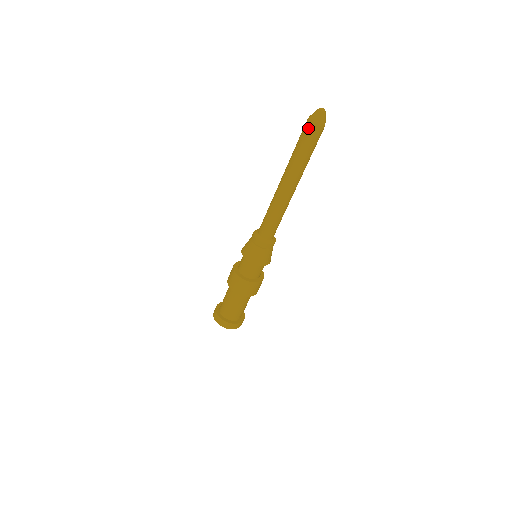
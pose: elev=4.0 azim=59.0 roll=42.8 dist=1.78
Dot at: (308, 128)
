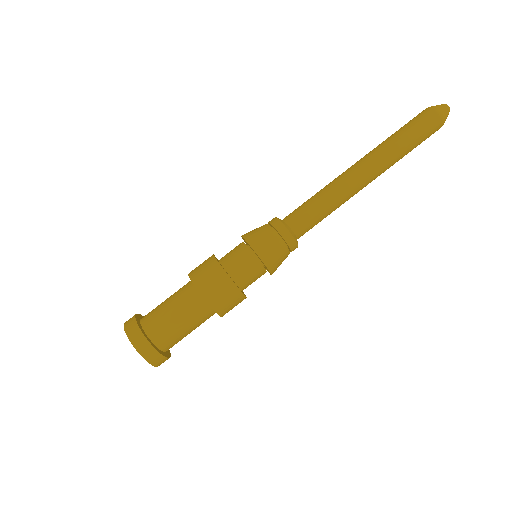
Dot at: (425, 113)
